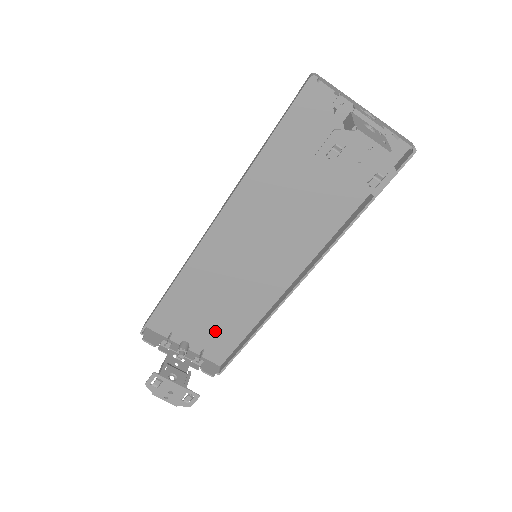
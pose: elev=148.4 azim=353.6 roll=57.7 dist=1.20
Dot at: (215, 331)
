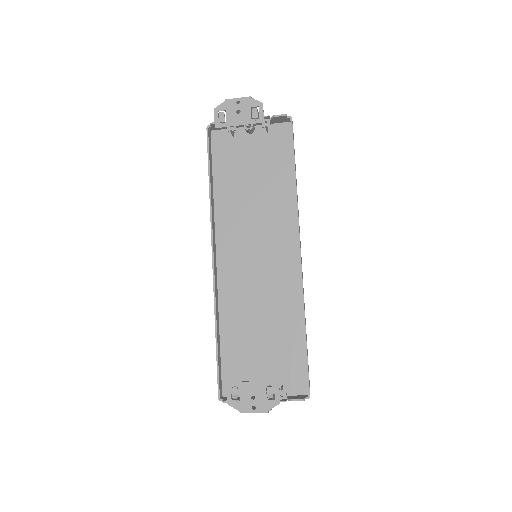
Dot at: (278, 357)
